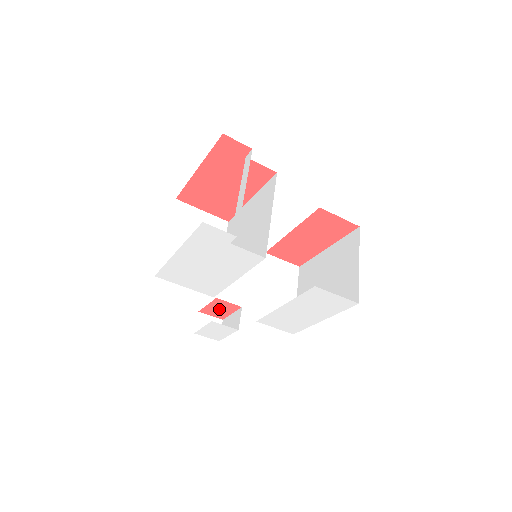
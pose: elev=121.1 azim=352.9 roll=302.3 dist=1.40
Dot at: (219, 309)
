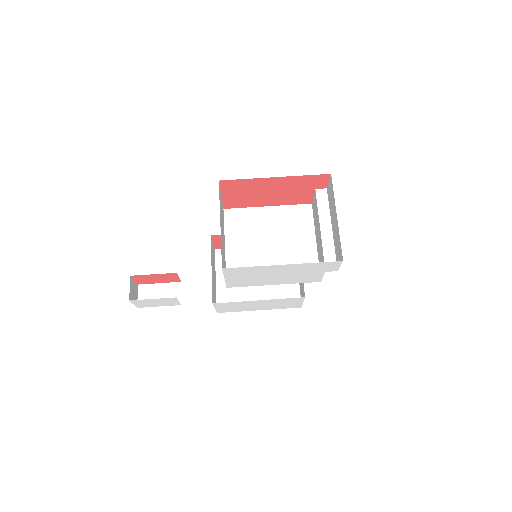
Dot at: (156, 278)
